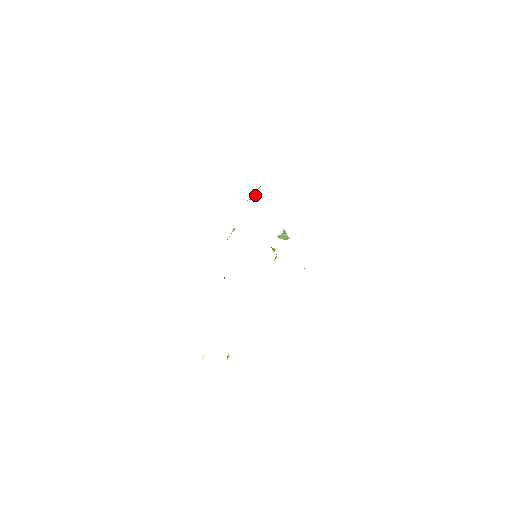
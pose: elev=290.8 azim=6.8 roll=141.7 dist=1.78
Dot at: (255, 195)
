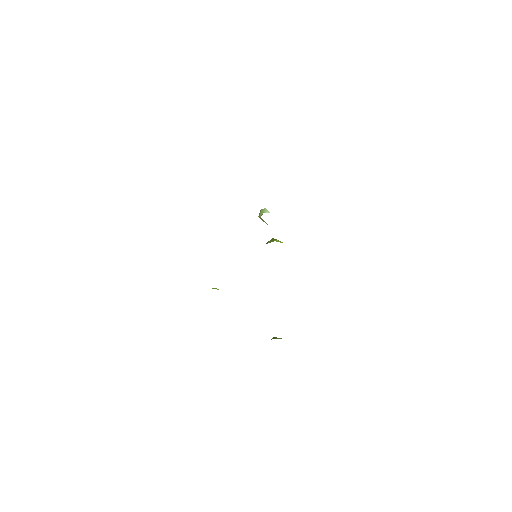
Dot at: occluded
